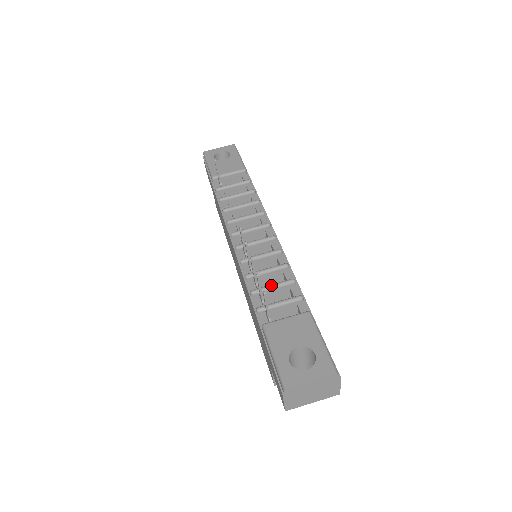
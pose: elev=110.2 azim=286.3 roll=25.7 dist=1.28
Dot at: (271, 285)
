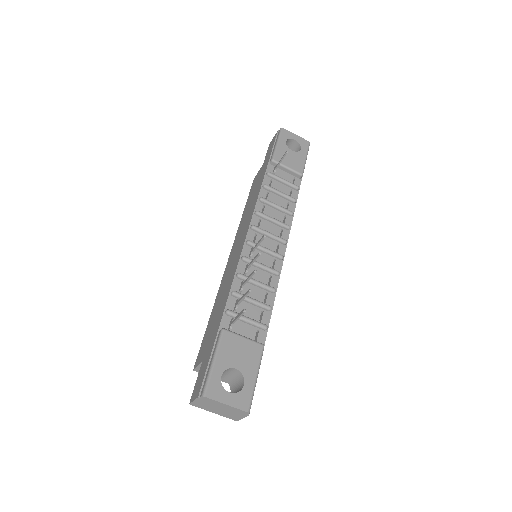
Dot at: (252, 299)
